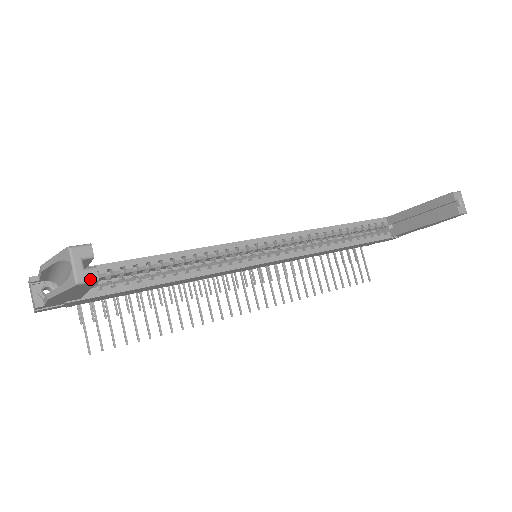
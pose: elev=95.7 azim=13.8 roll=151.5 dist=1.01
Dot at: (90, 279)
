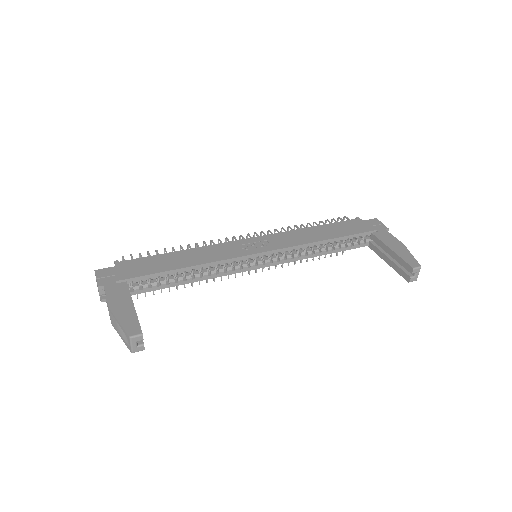
Dot at: occluded
